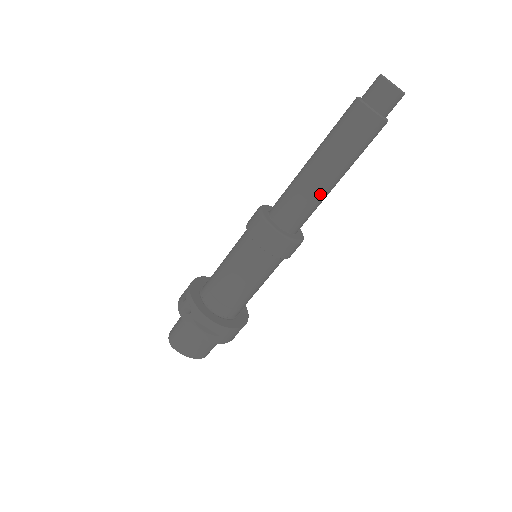
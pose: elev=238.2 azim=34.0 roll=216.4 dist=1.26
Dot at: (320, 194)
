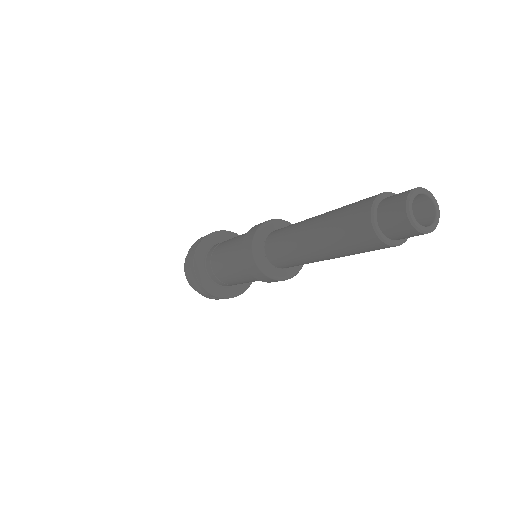
Dot at: occluded
